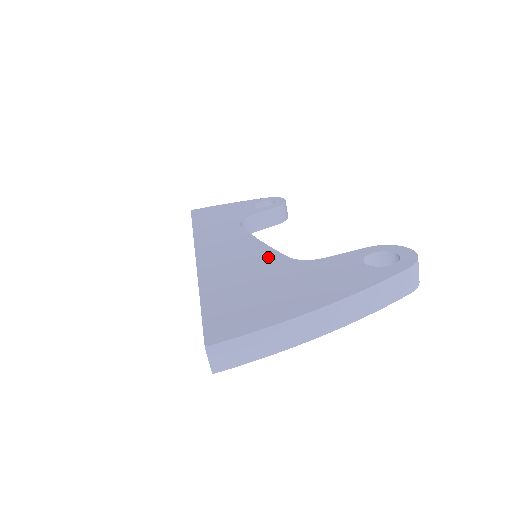
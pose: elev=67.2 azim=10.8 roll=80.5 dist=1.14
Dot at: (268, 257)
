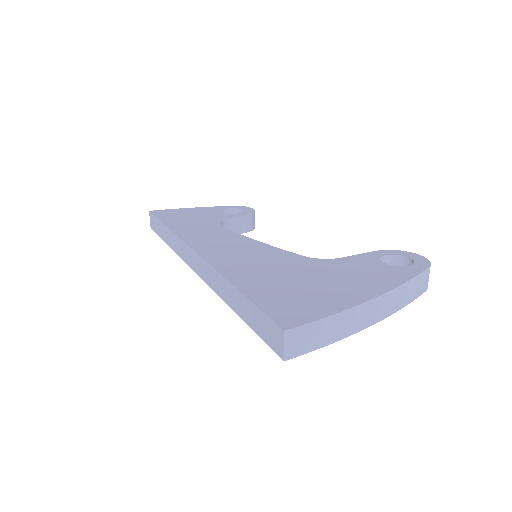
Dot at: (281, 255)
